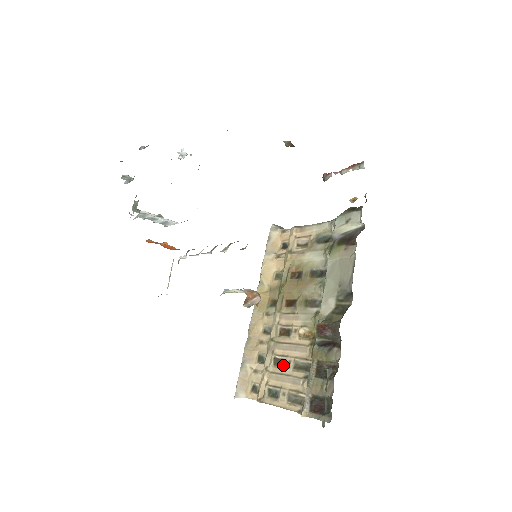
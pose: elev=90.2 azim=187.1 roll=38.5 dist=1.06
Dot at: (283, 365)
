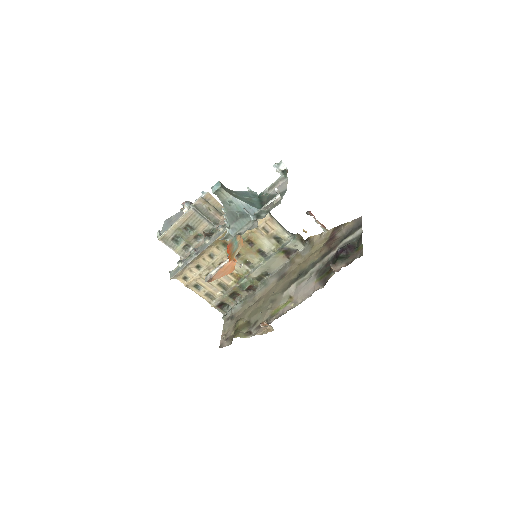
Dot at: occluded
